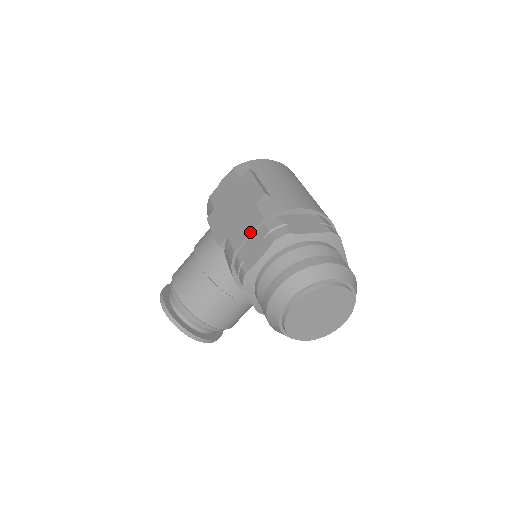
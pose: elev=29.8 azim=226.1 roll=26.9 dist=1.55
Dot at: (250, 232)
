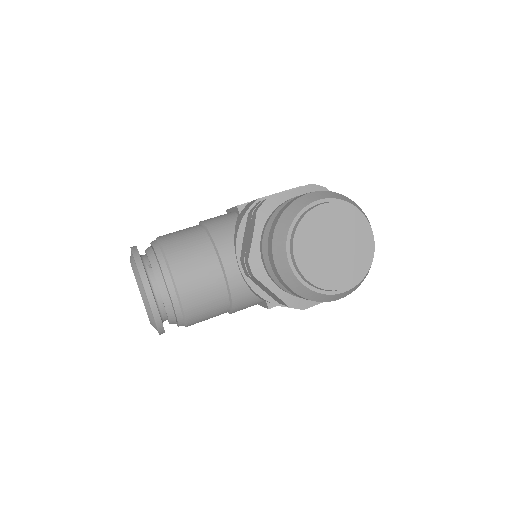
Dot at: occluded
